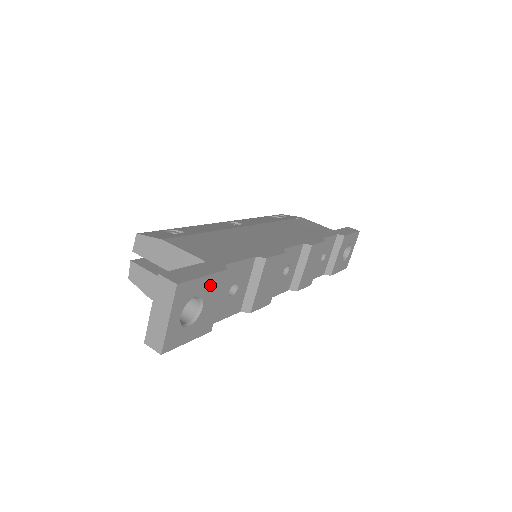
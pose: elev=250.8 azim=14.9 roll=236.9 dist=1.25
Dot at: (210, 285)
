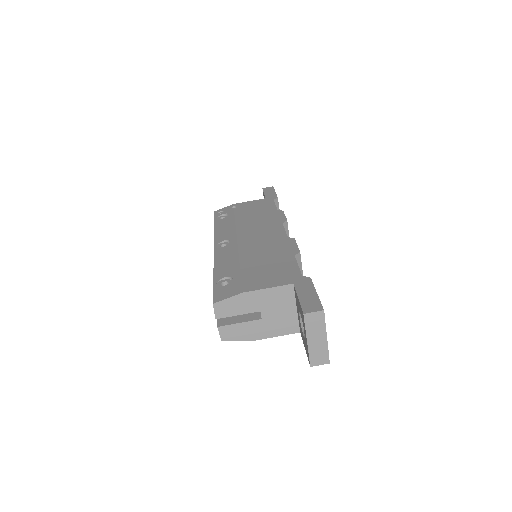
Dot at: occluded
